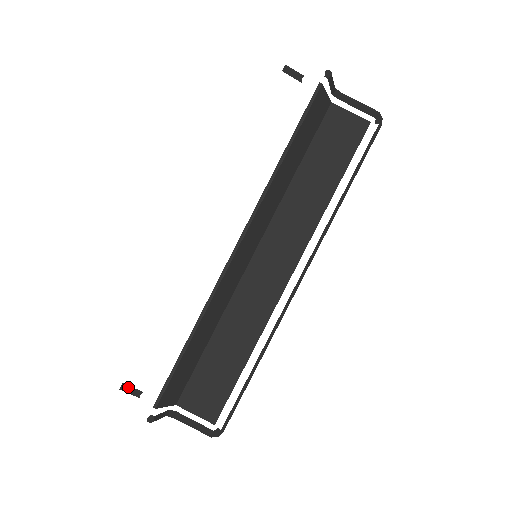
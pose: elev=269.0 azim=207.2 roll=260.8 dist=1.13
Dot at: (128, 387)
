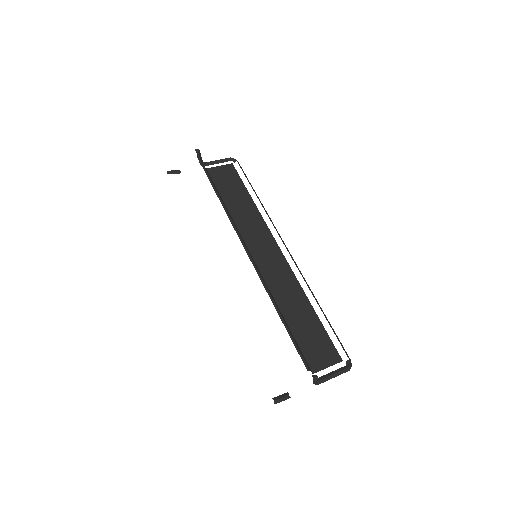
Dot at: (277, 397)
